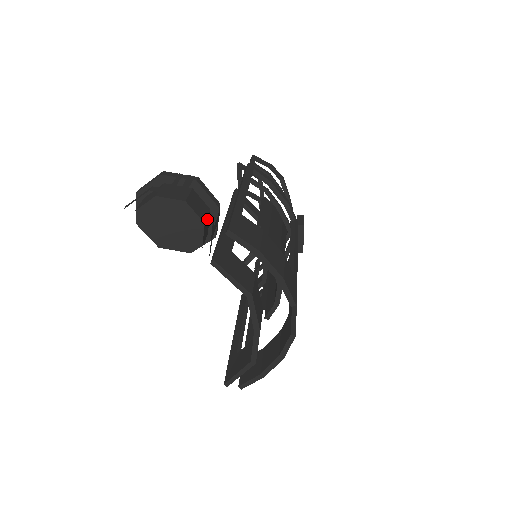
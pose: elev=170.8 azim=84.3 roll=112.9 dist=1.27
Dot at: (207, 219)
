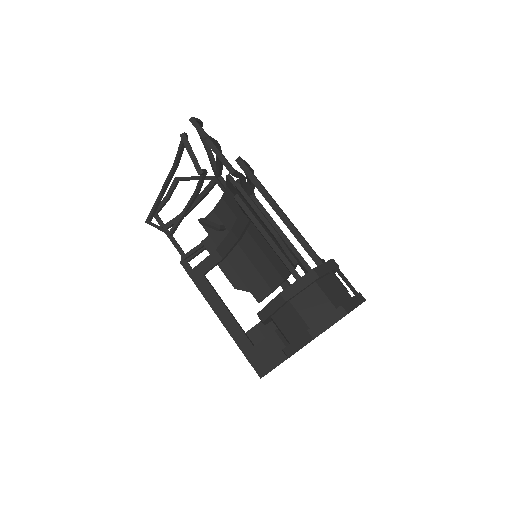
Dot at: occluded
